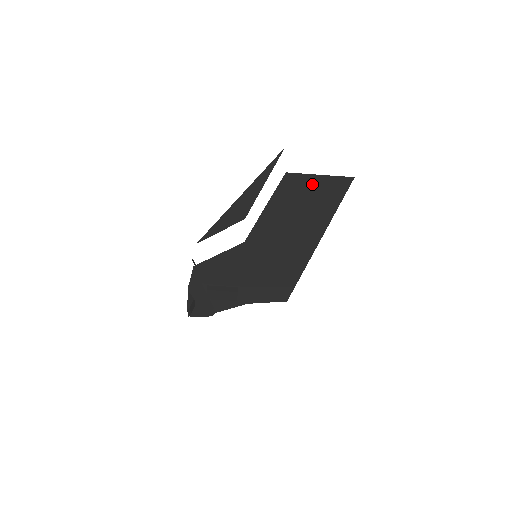
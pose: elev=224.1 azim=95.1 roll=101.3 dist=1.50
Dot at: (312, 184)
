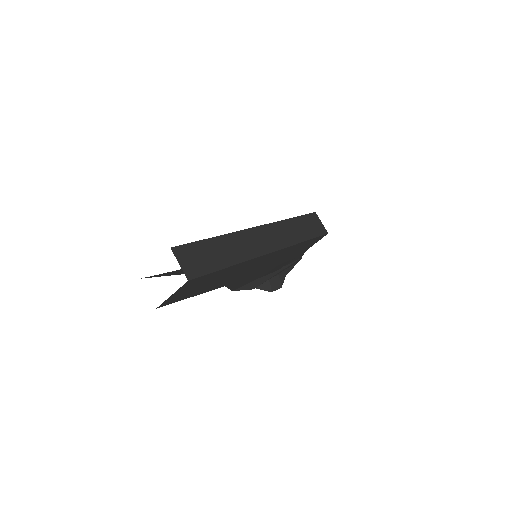
Dot at: (180, 293)
